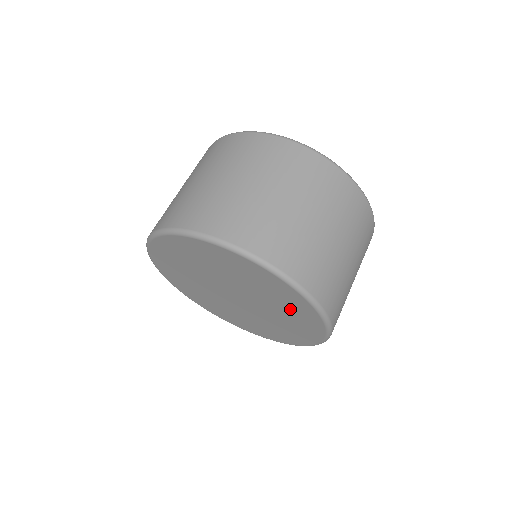
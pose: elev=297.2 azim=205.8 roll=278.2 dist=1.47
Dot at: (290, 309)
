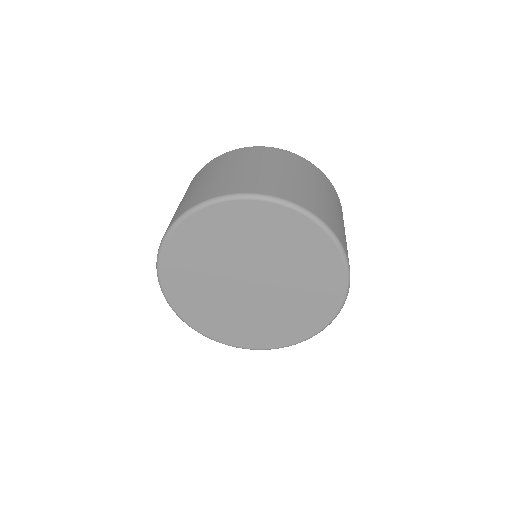
Dot at: (308, 306)
